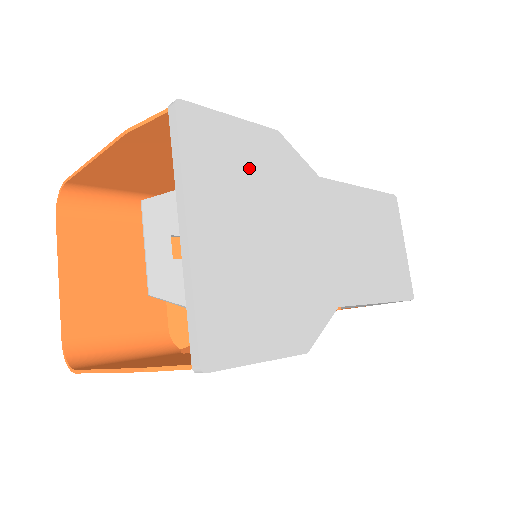
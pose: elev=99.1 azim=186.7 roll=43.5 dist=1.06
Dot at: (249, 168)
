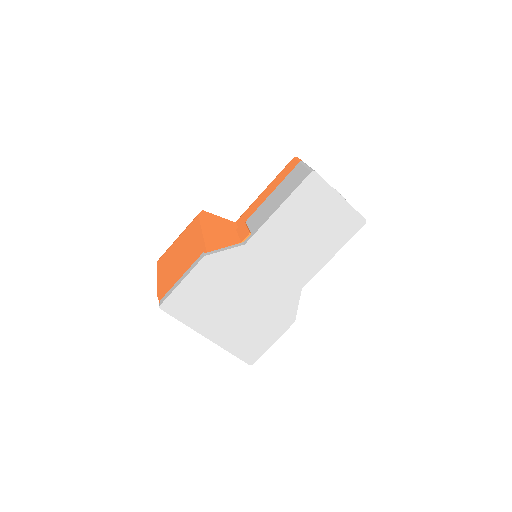
Dot at: (208, 291)
